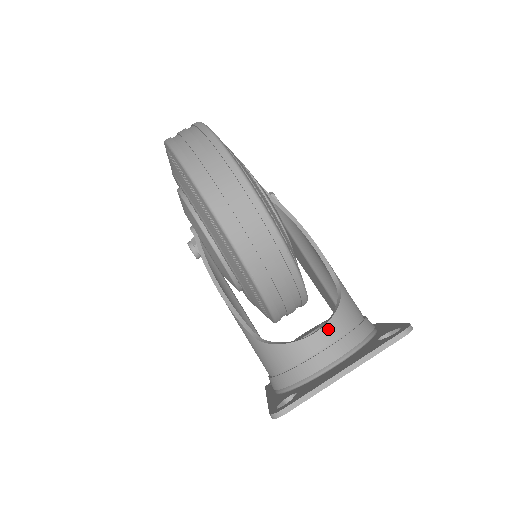
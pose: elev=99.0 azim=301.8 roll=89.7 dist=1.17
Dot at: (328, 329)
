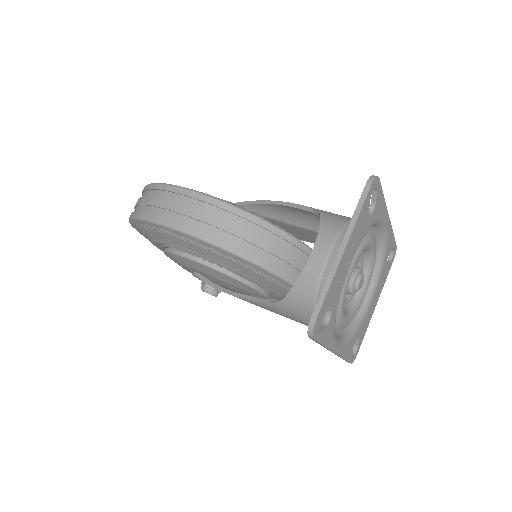
Dot at: (321, 241)
